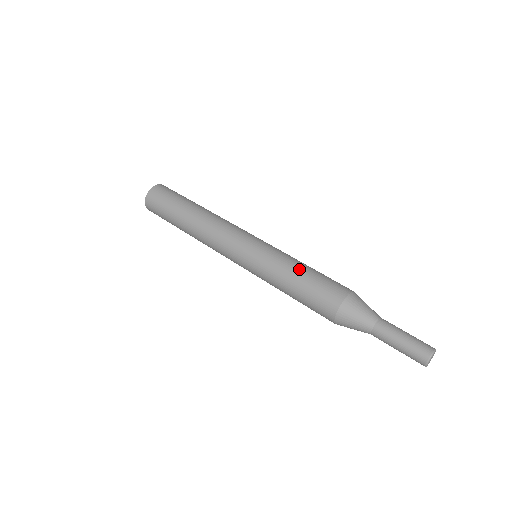
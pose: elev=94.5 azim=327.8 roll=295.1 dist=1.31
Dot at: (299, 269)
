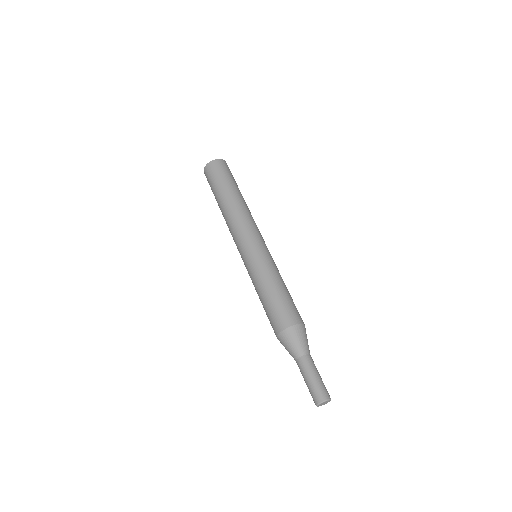
Dot at: (282, 284)
